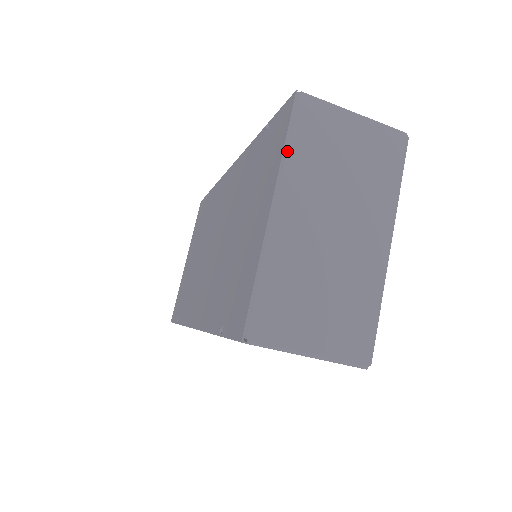
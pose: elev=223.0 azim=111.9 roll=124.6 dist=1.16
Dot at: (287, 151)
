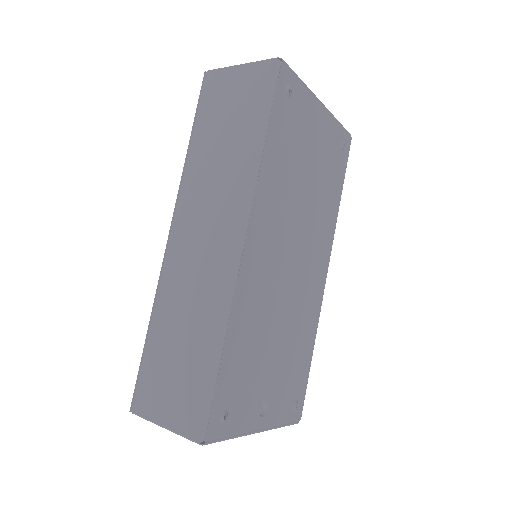
Dot at: occluded
